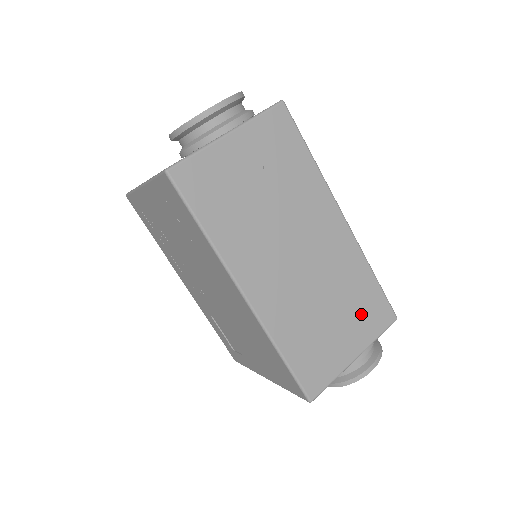
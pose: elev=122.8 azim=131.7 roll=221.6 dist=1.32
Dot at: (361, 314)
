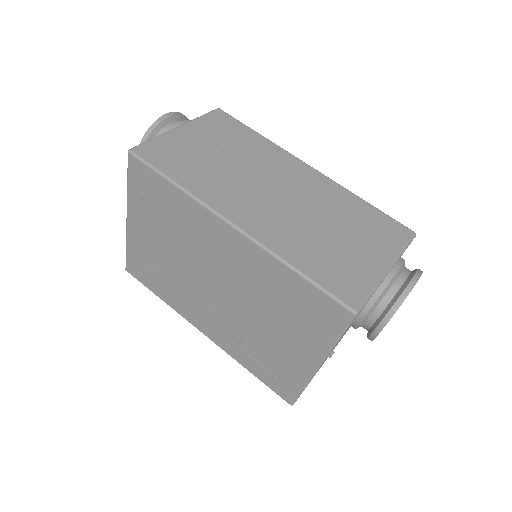
Dot at: (371, 231)
